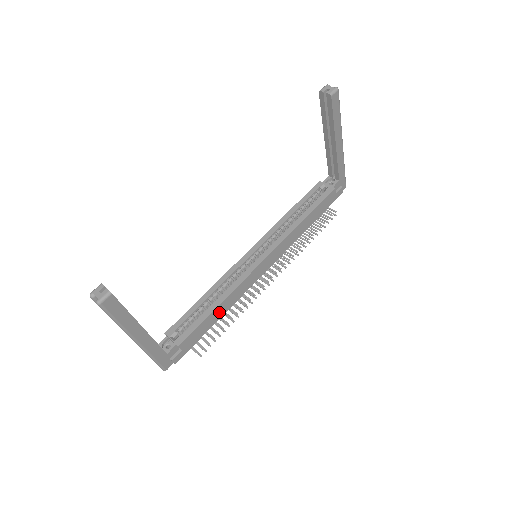
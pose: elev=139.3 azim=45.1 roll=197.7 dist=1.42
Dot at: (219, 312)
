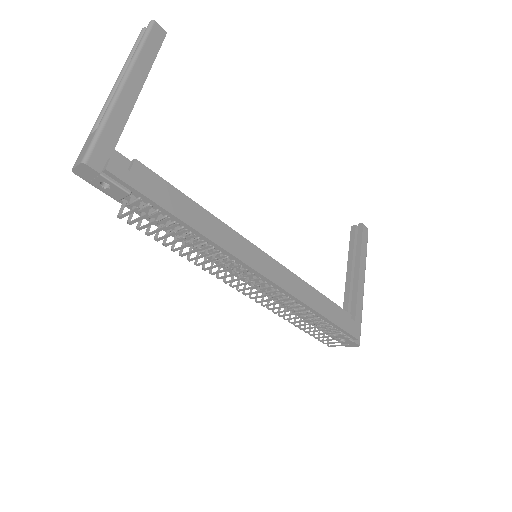
Dot at: (195, 217)
